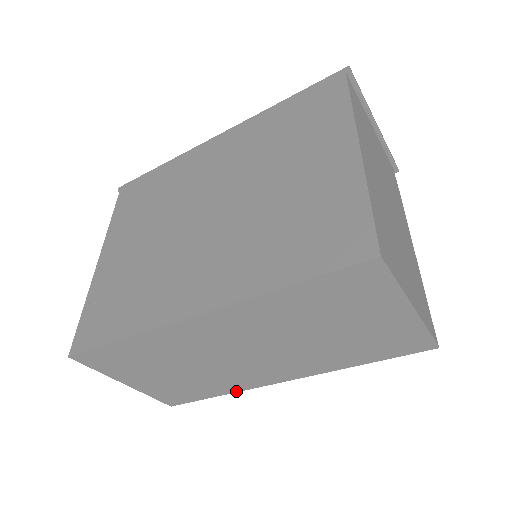
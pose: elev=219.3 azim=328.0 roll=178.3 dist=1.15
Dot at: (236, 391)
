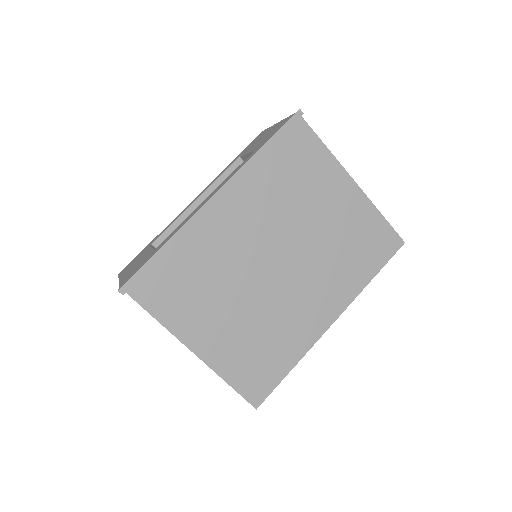
Dot at: occluded
